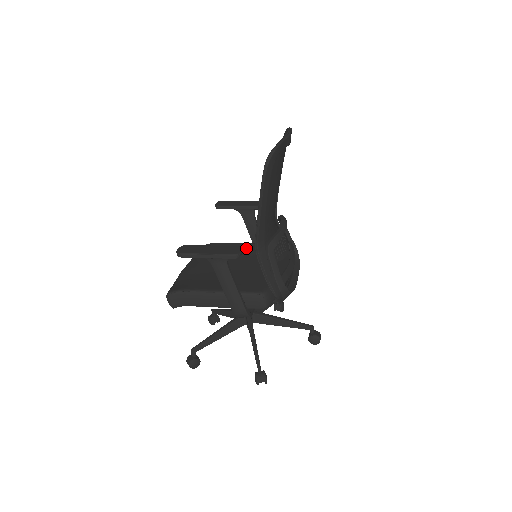
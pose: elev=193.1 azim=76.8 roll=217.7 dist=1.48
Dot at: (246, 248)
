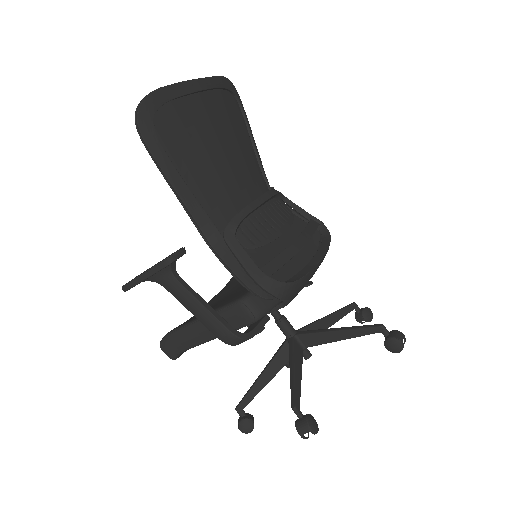
Dot at: occluded
